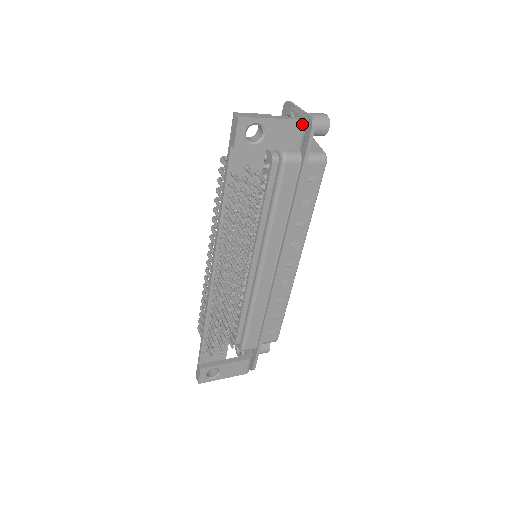
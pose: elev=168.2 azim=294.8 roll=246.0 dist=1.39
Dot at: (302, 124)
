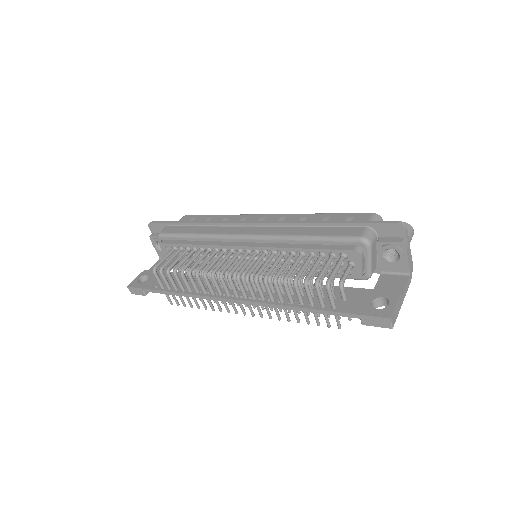
Dot at: occluded
